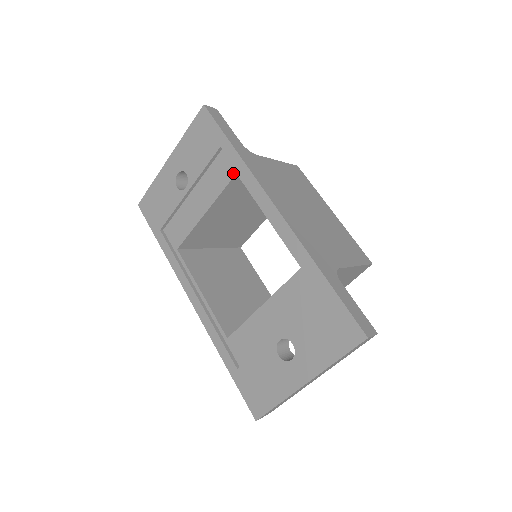
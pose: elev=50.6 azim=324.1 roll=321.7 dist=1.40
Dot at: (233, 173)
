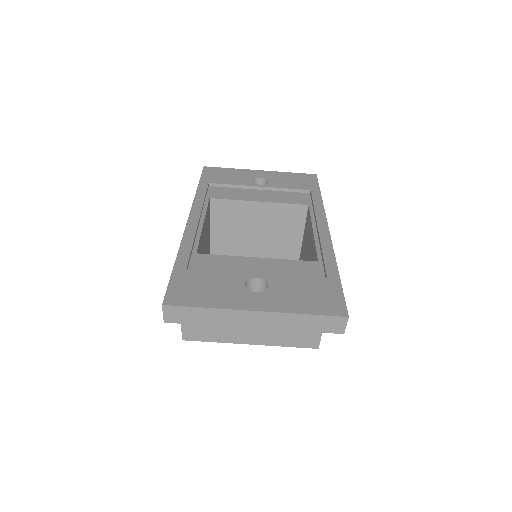
Dot at: (306, 203)
